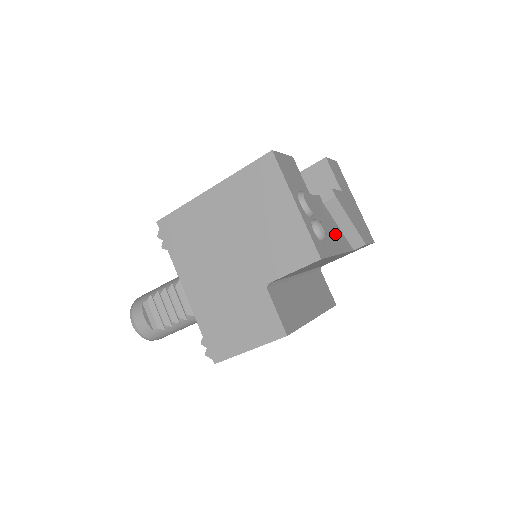
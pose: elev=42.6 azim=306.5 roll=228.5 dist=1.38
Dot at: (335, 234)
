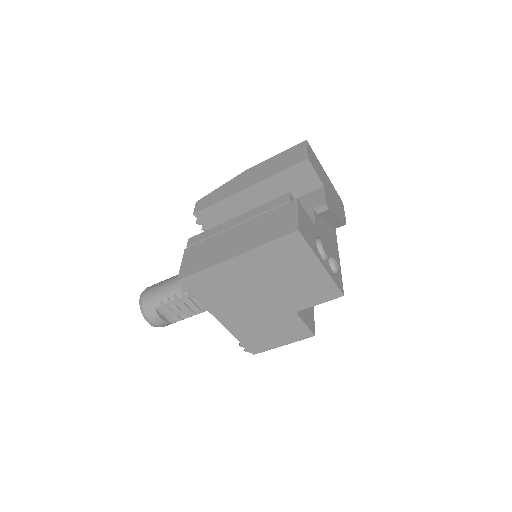
Dot at: (331, 238)
